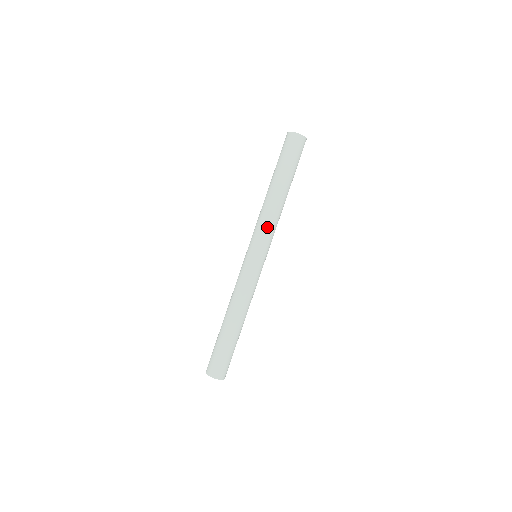
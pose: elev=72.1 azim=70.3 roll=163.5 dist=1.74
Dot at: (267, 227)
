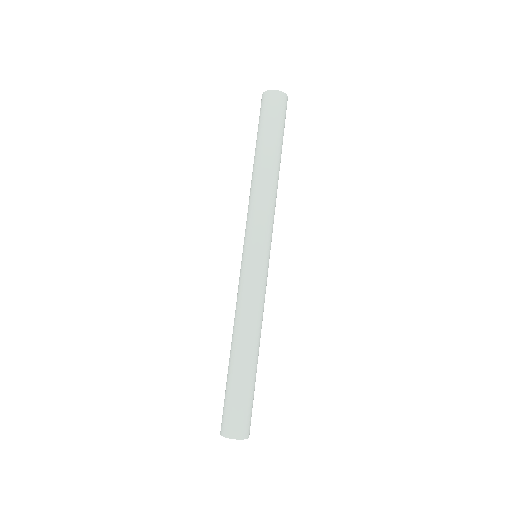
Dot at: (262, 213)
